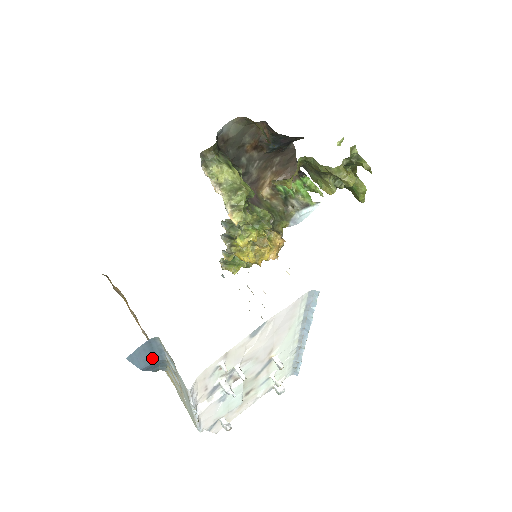
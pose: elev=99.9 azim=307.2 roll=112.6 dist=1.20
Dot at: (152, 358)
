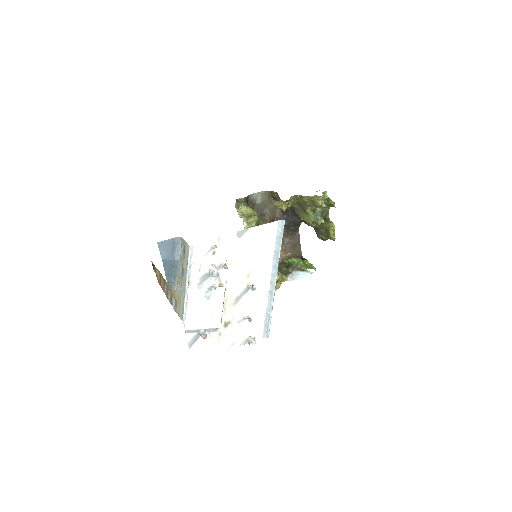
Dot at: (172, 254)
